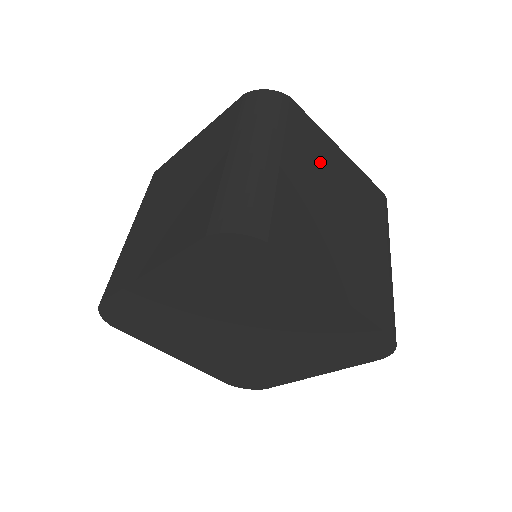
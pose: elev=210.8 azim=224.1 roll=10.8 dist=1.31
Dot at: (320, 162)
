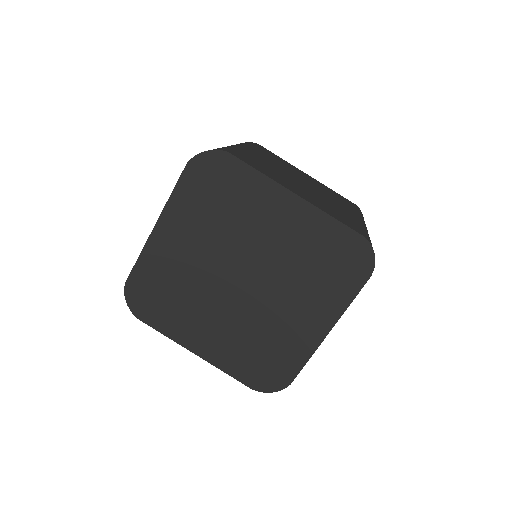
Dot at: (284, 166)
